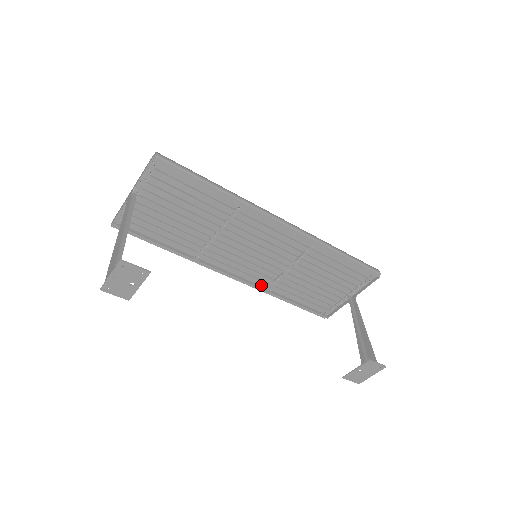
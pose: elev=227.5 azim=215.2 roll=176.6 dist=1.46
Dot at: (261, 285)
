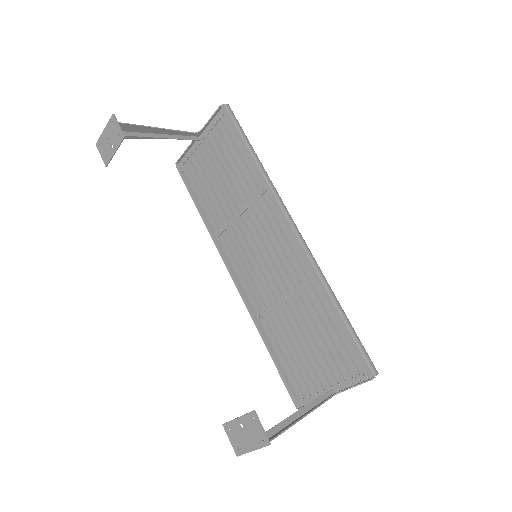
Dot at: (253, 307)
